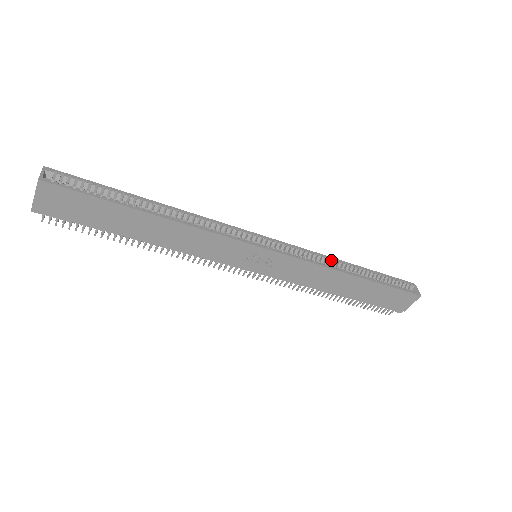
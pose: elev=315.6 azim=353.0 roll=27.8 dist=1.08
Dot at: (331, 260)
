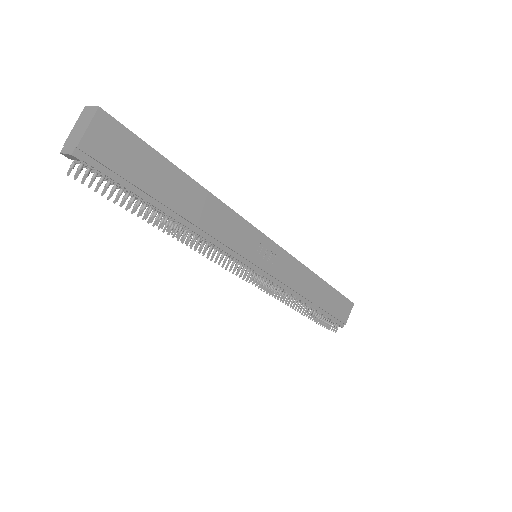
Dot at: occluded
